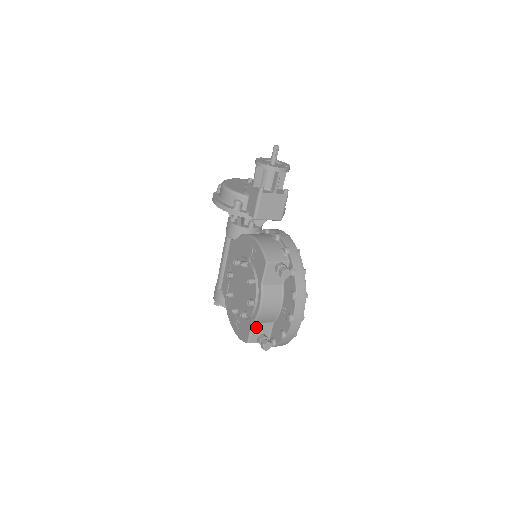
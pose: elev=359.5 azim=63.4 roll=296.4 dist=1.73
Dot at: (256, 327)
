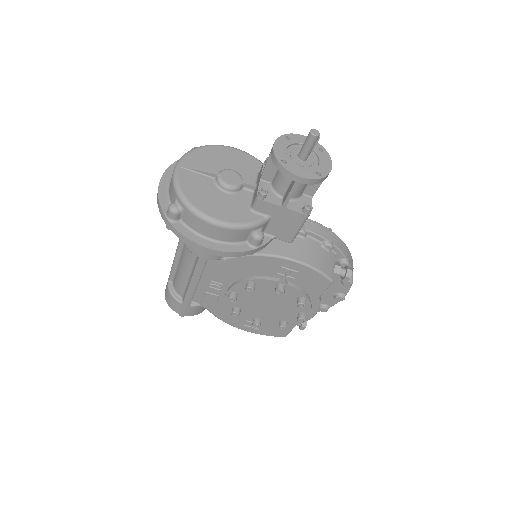
Dot at: occluded
